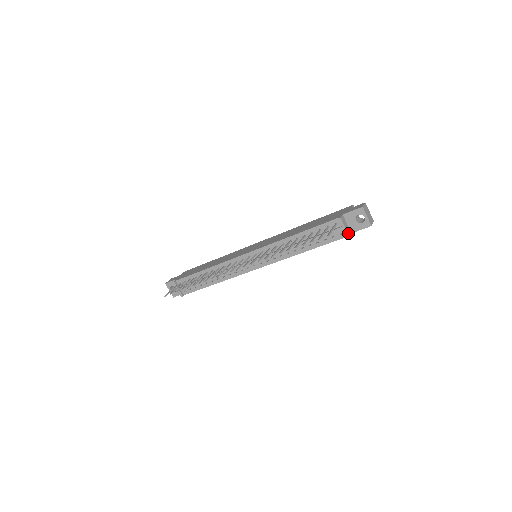
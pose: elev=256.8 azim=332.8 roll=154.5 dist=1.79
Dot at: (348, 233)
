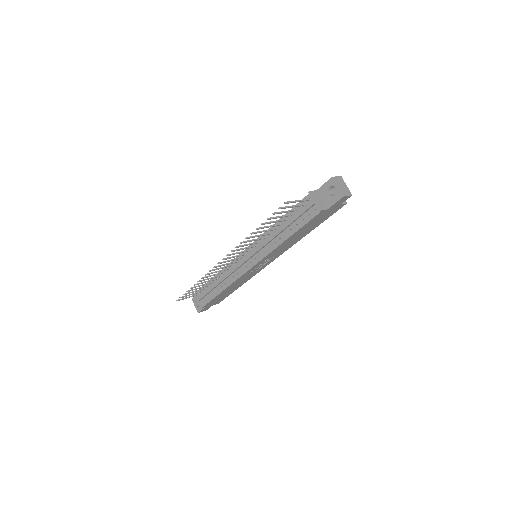
Dot at: (320, 207)
